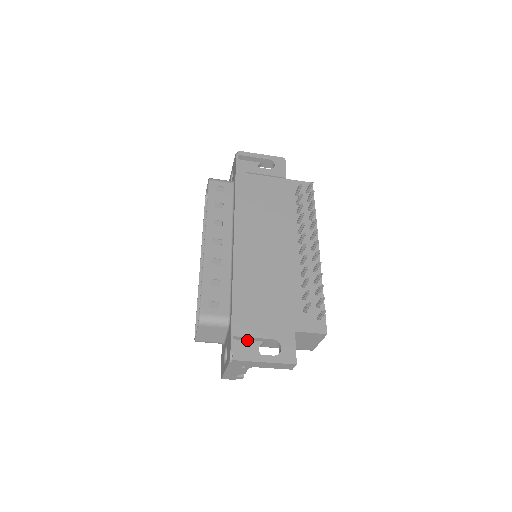
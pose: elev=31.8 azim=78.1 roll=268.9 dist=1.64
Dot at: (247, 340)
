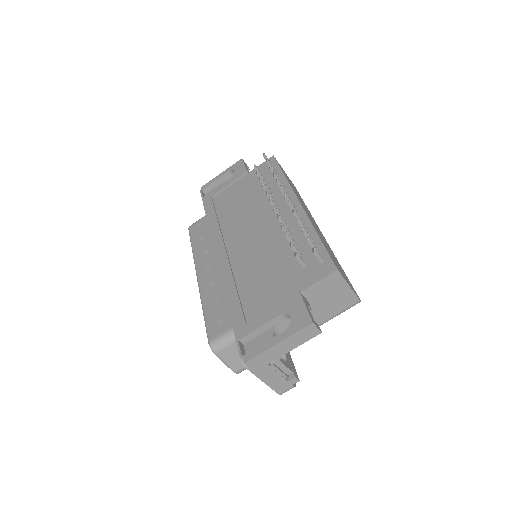
Dot at: (258, 335)
